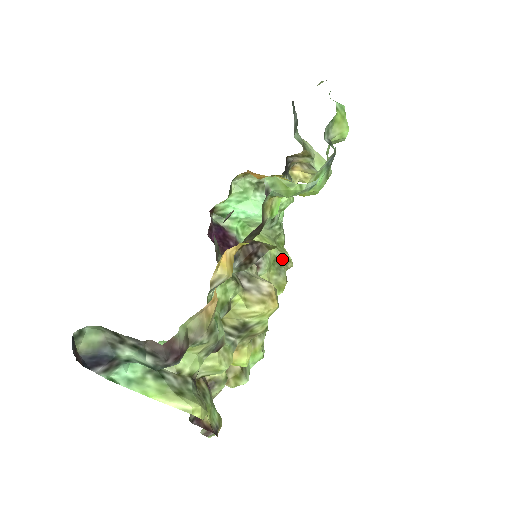
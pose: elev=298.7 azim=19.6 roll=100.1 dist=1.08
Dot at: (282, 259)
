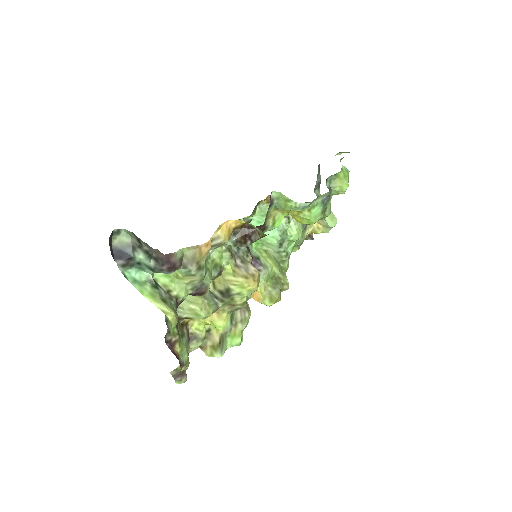
Dot at: (280, 279)
